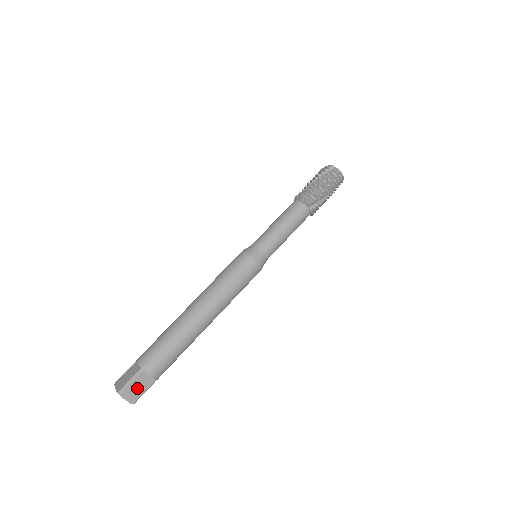
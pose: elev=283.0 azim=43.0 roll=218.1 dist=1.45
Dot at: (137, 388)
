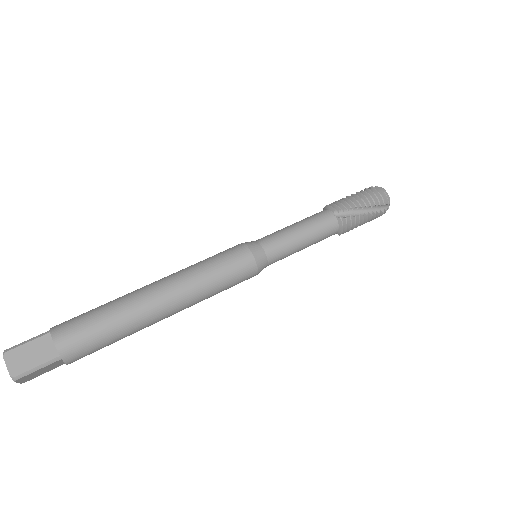
Dot at: (30, 355)
